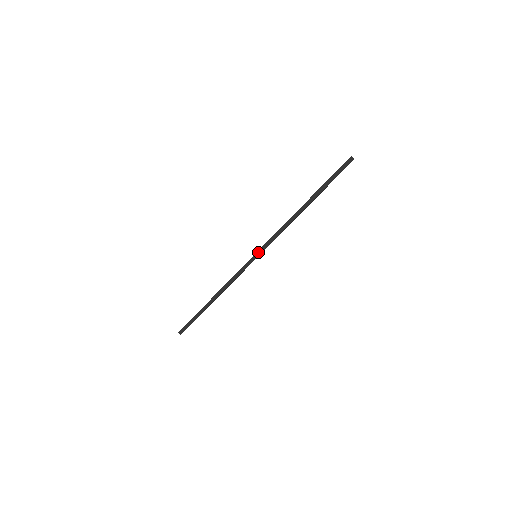
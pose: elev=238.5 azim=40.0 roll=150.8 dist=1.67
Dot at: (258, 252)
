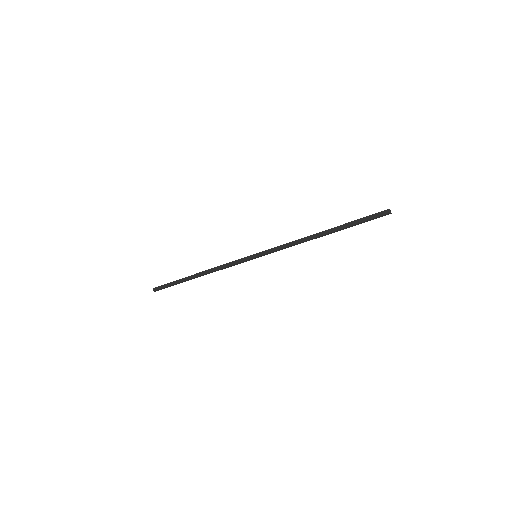
Dot at: (260, 253)
